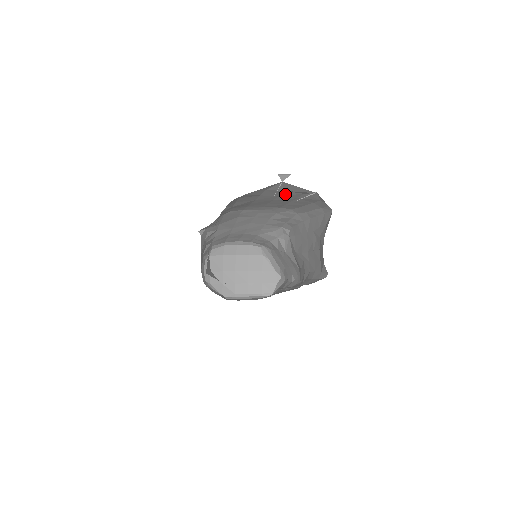
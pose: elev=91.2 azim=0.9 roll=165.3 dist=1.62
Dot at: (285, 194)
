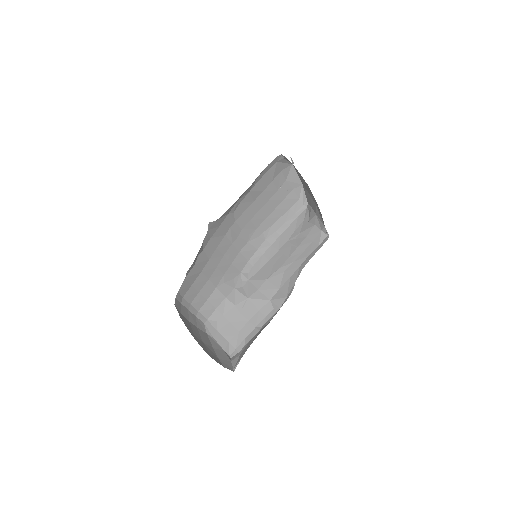
Dot at: (282, 188)
